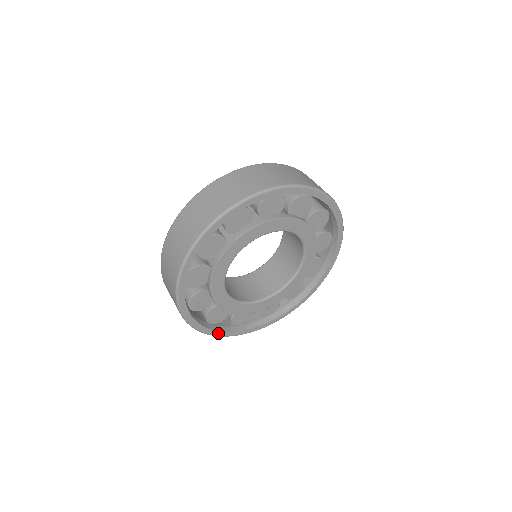
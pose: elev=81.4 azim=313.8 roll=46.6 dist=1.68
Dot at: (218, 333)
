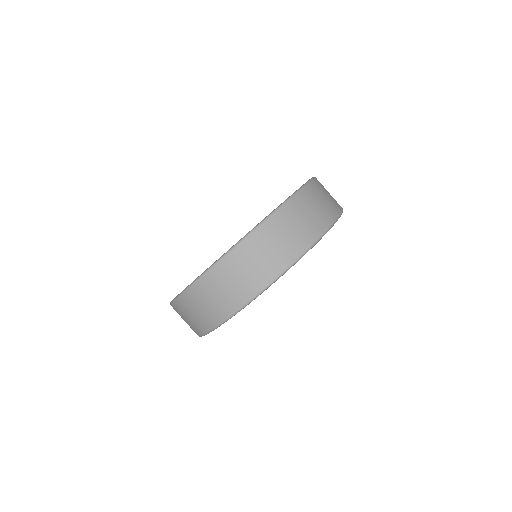
Dot at: occluded
